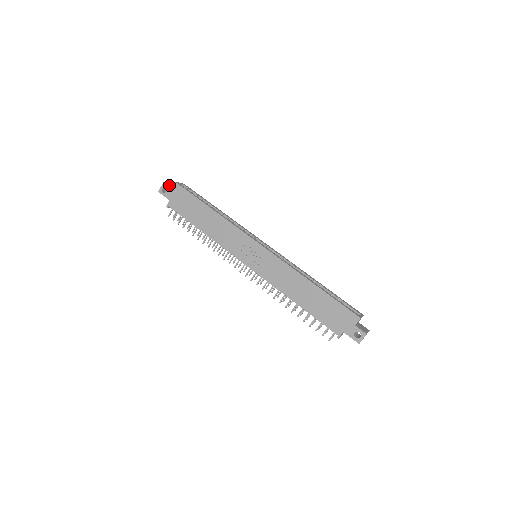
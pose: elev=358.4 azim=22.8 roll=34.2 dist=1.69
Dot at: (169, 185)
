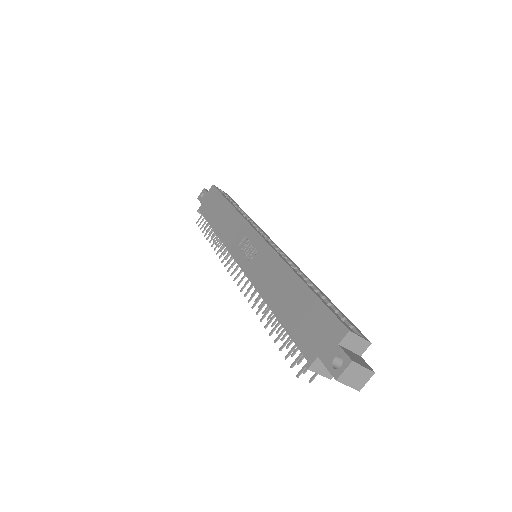
Dot at: occluded
